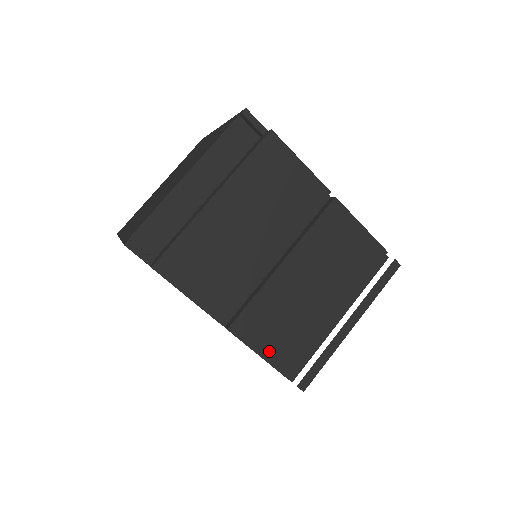
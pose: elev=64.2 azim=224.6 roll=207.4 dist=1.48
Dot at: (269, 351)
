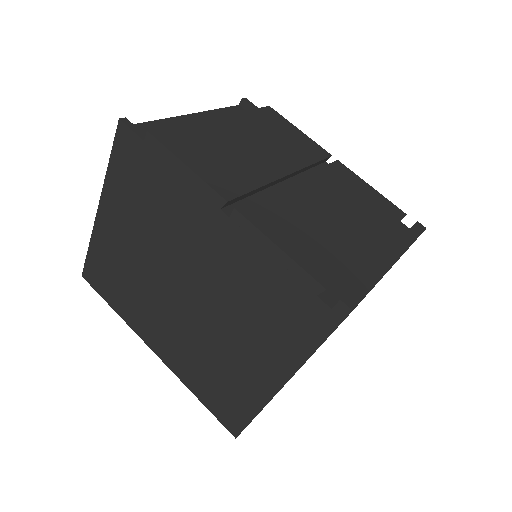
Dot at: (292, 248)
